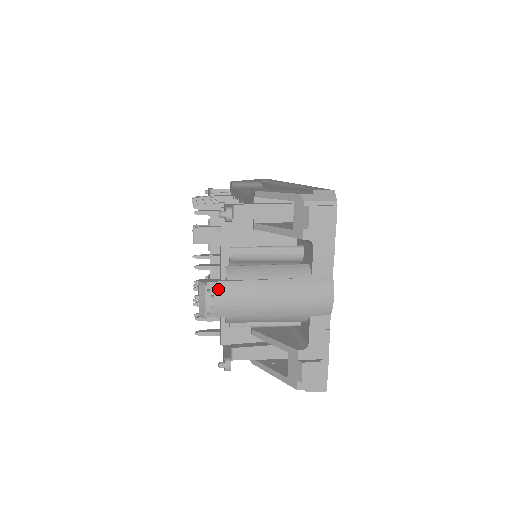
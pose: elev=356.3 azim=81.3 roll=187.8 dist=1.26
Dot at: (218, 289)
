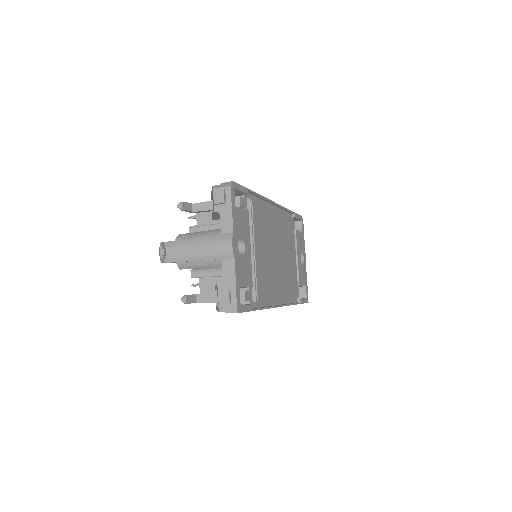
Dot at: (169, 245)
